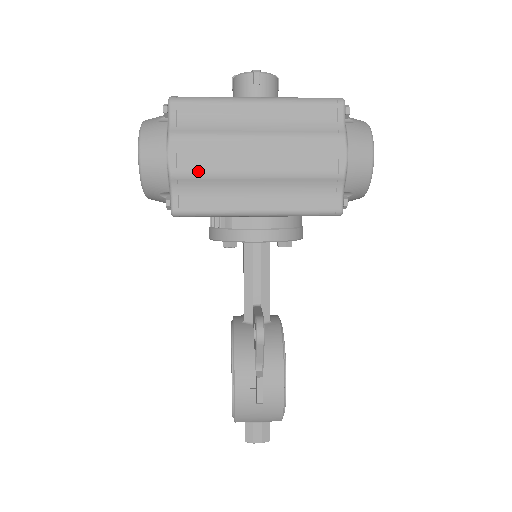
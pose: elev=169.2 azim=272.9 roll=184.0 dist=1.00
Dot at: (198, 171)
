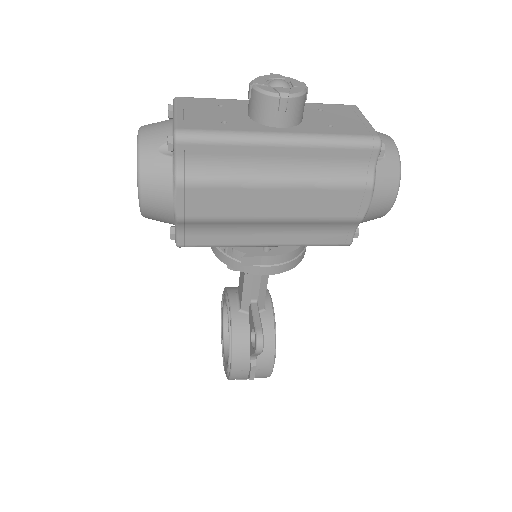
Dot at: (208, 217)
